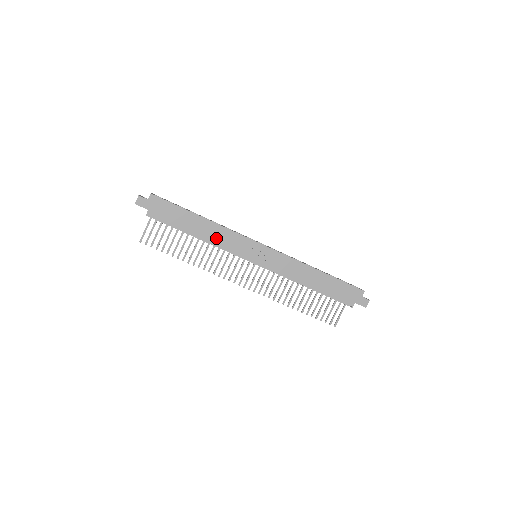
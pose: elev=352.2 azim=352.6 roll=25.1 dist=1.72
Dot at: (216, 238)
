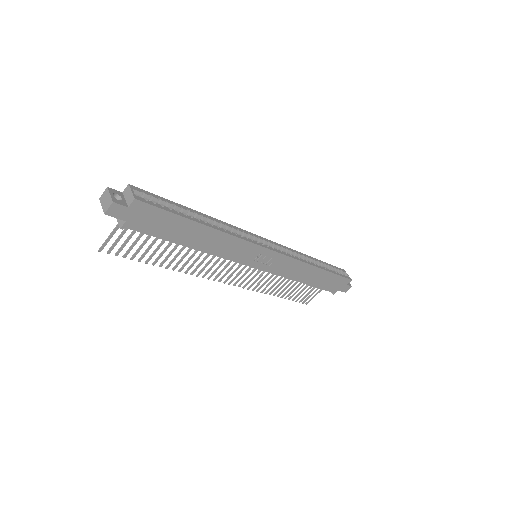
Dot at: (217, 248)
